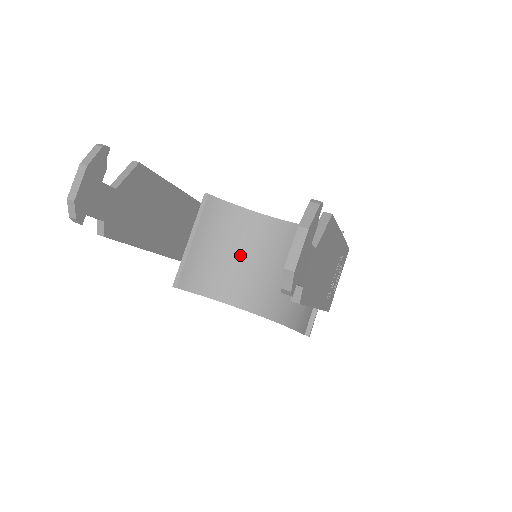
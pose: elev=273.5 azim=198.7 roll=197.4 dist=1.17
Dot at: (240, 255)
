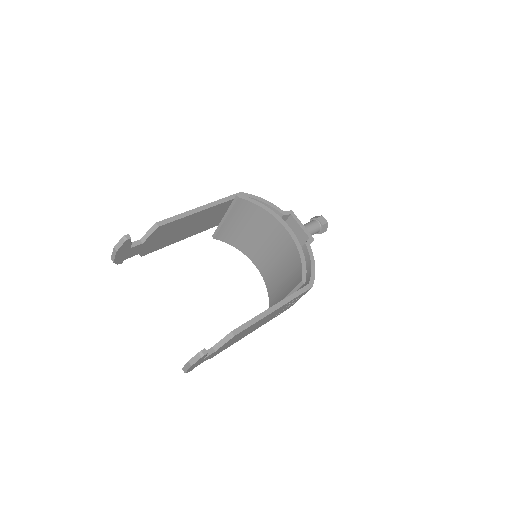
Dot at: (258, 235)
